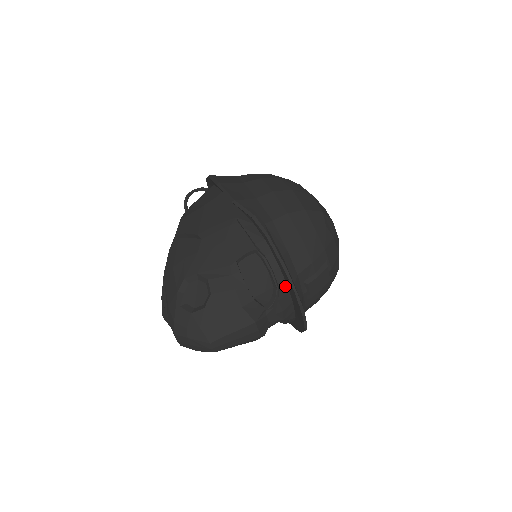
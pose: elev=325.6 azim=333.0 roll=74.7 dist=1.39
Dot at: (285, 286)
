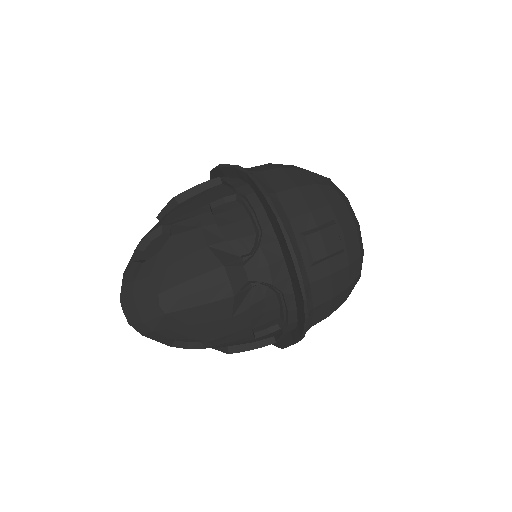
Dot at: (271, 230)
